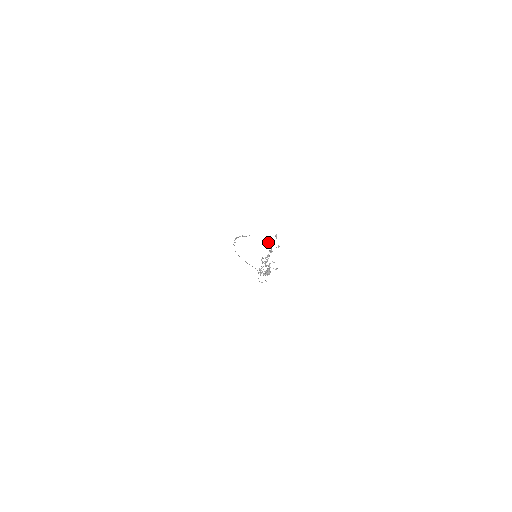
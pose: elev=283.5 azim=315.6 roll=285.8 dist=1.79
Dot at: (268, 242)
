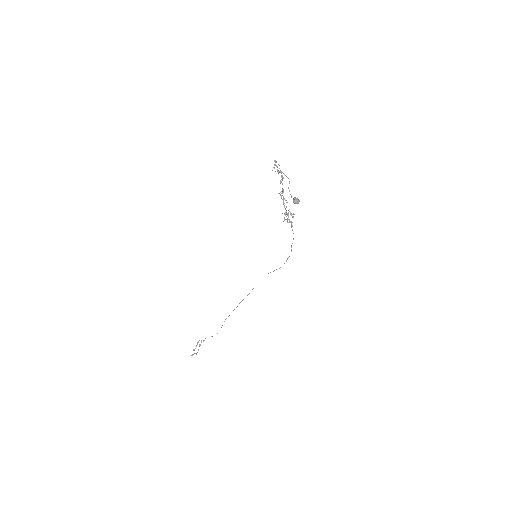
Dot at: (276, 166)
